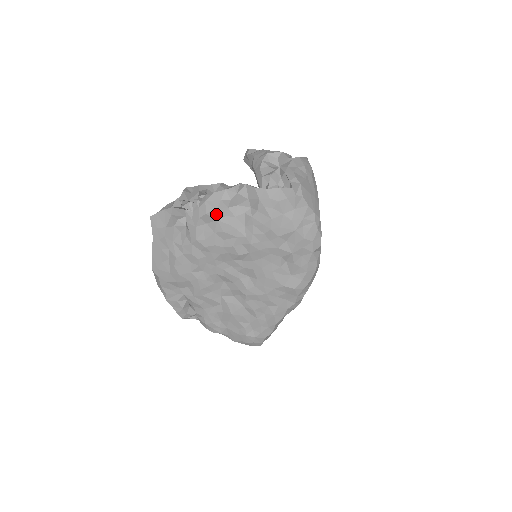
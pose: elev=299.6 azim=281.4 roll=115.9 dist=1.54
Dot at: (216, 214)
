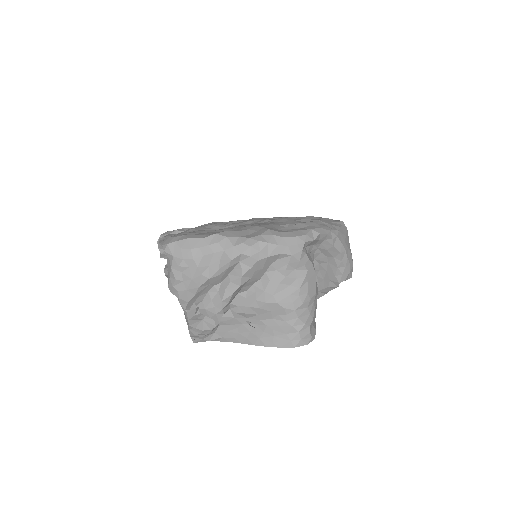
Dot at: occluded
